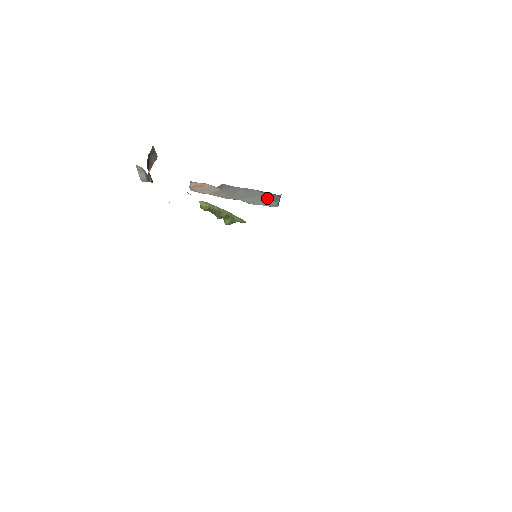
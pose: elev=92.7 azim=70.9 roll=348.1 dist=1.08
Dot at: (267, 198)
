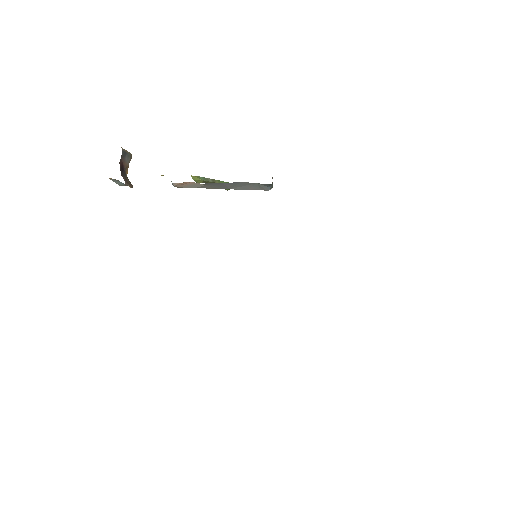
Dot at: (258, 185)
